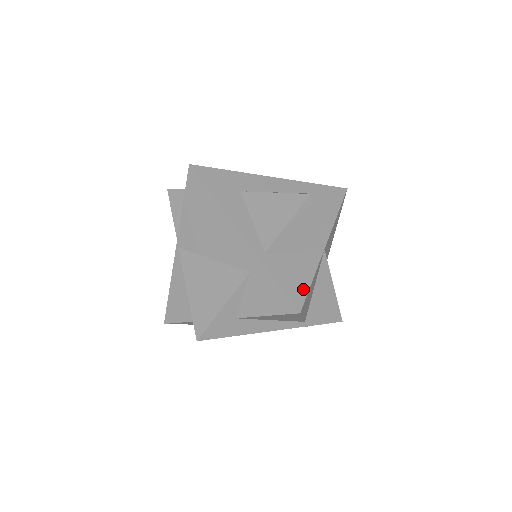
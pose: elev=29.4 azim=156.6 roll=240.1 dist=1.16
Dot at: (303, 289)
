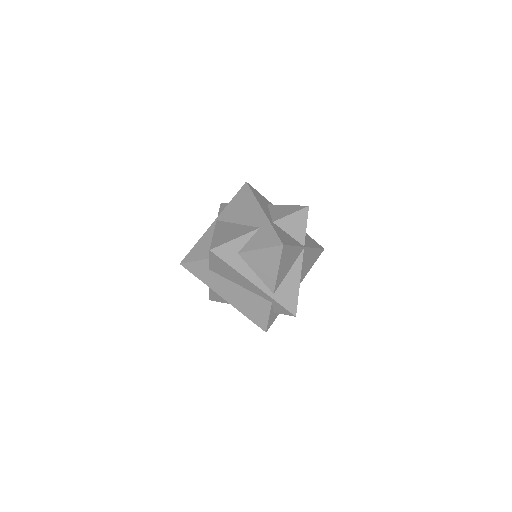
Dot at: (288, 243)
